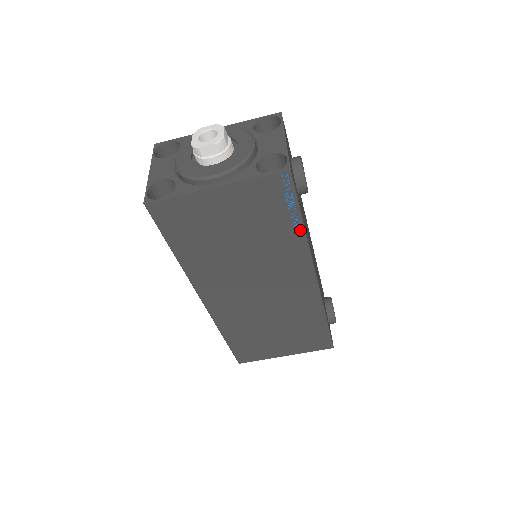
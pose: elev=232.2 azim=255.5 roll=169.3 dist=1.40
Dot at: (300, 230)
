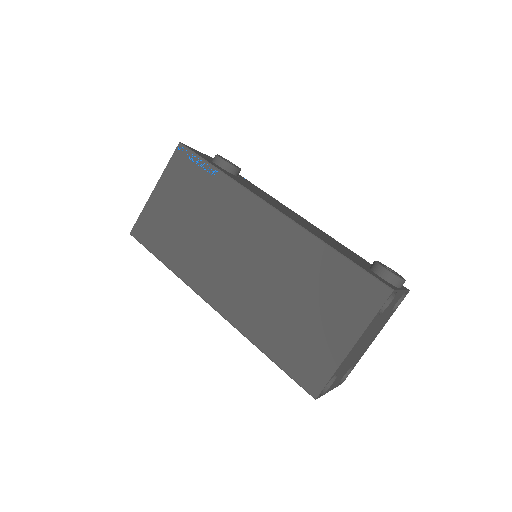
Dot at: (219, 174)
